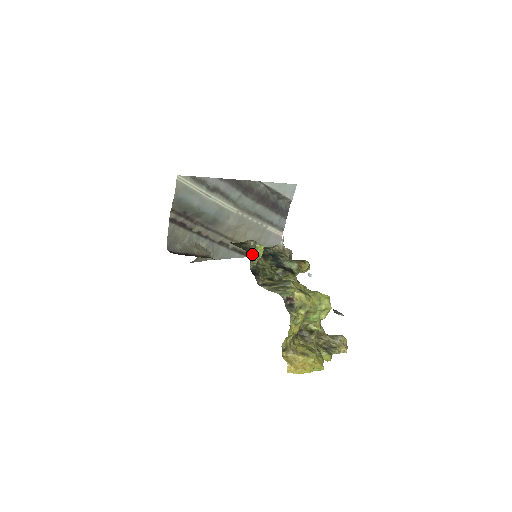
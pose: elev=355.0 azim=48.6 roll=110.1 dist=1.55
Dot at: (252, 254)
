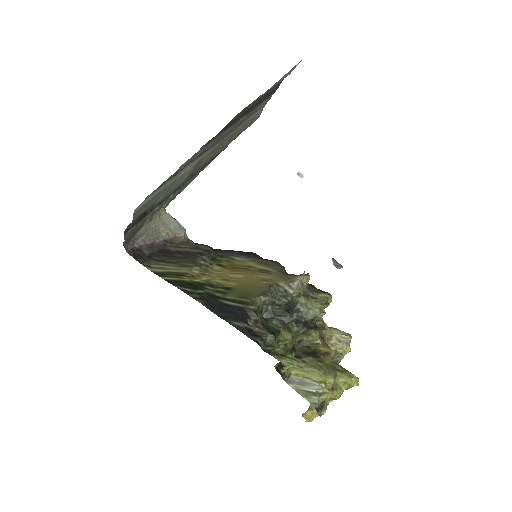
Dot at: (275, 346)
